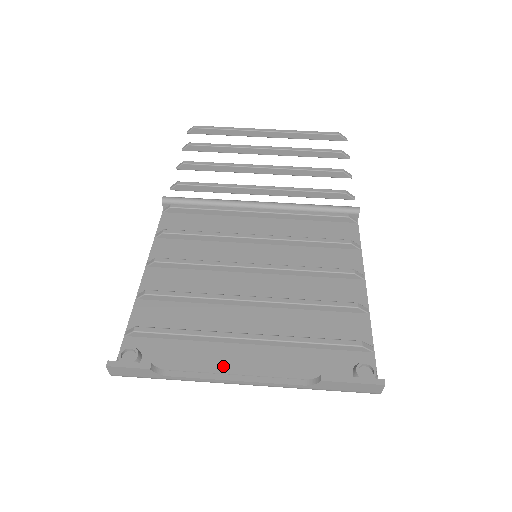
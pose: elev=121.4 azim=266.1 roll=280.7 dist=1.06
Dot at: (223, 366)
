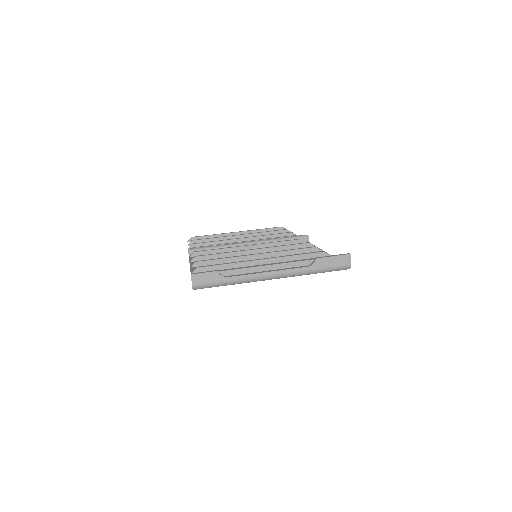
Dot at: occluded
